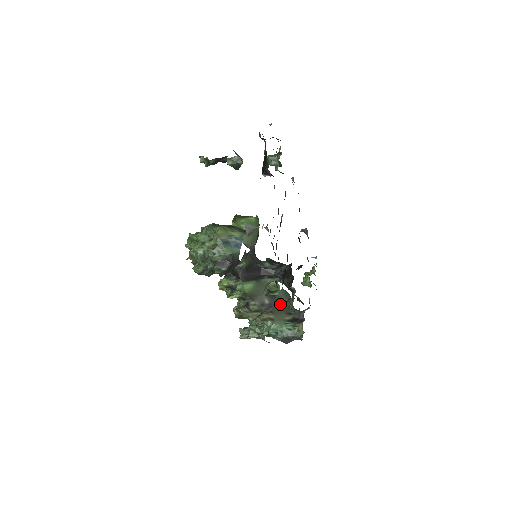
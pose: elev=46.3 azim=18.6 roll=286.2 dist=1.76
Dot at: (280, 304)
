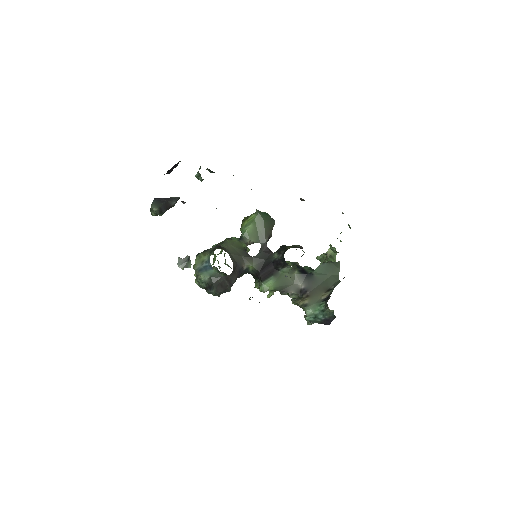
Dot at: (320, 282)
